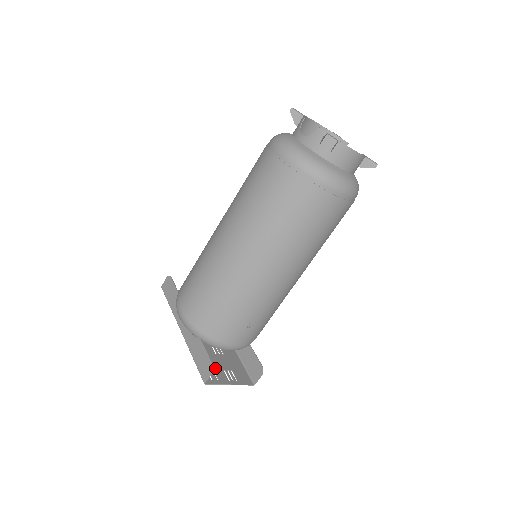
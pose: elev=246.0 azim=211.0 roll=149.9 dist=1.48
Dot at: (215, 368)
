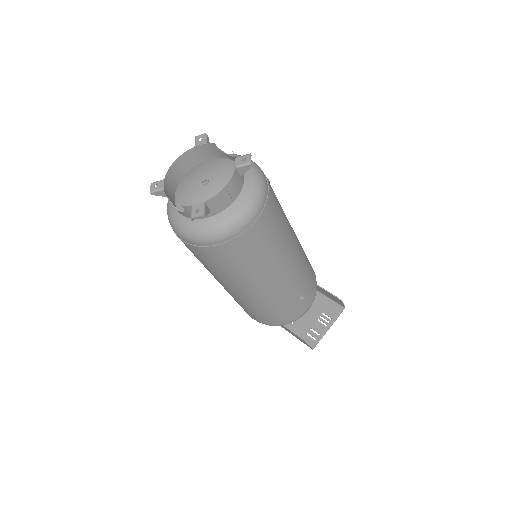
Dot at: (311, 326)
